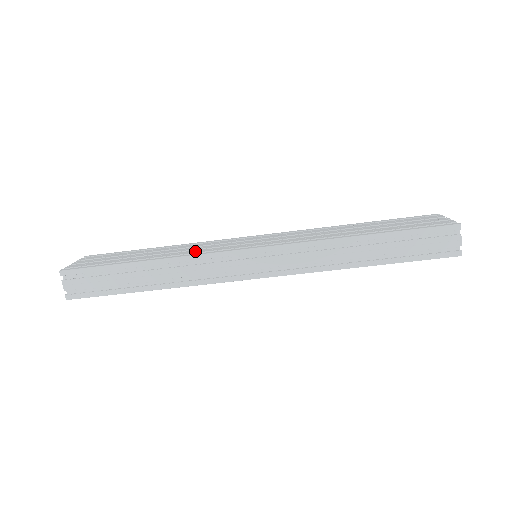
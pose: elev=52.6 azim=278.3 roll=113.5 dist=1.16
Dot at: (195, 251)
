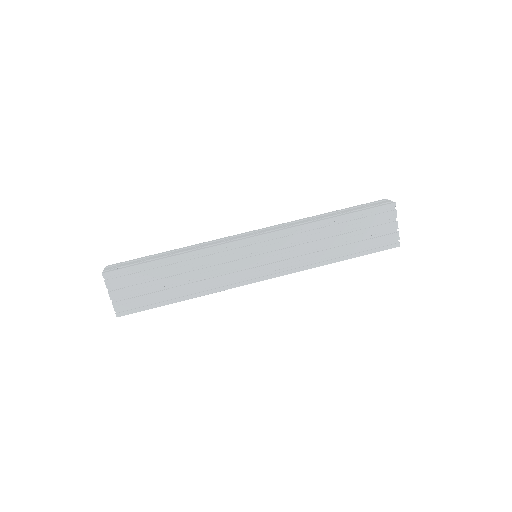
Dot at: occluded
